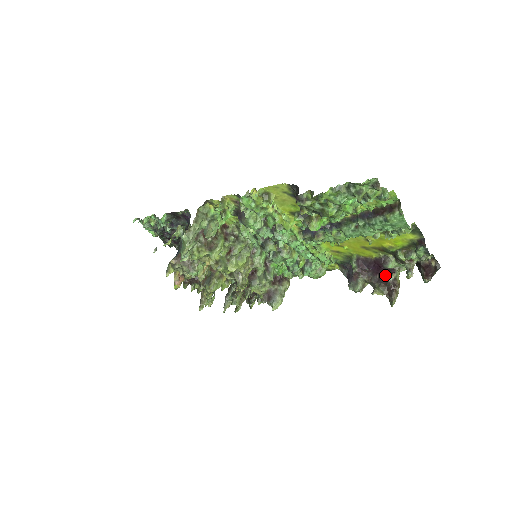
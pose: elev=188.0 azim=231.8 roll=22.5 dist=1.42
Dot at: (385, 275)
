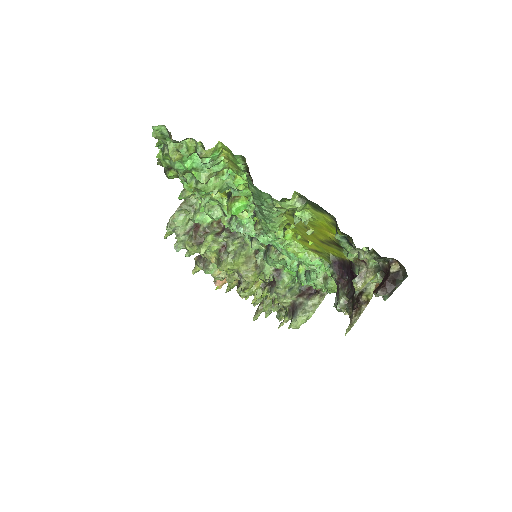
Dot at: occluded
